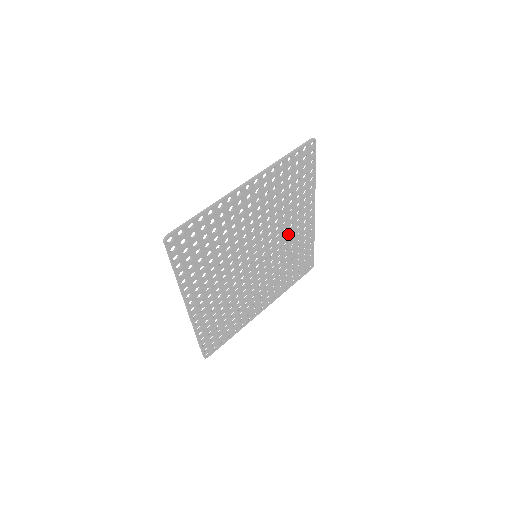
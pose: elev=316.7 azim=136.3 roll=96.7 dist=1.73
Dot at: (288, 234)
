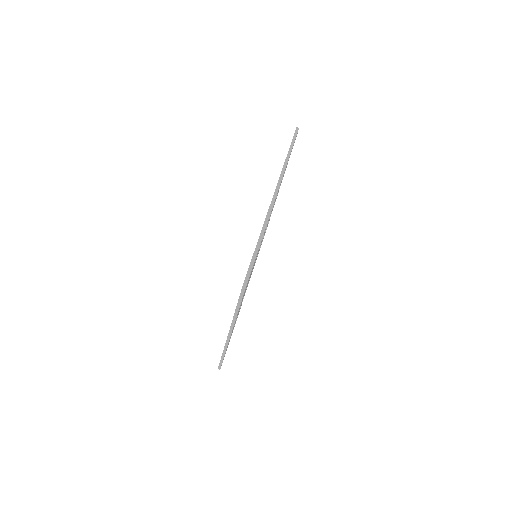
Dot at: occluded
